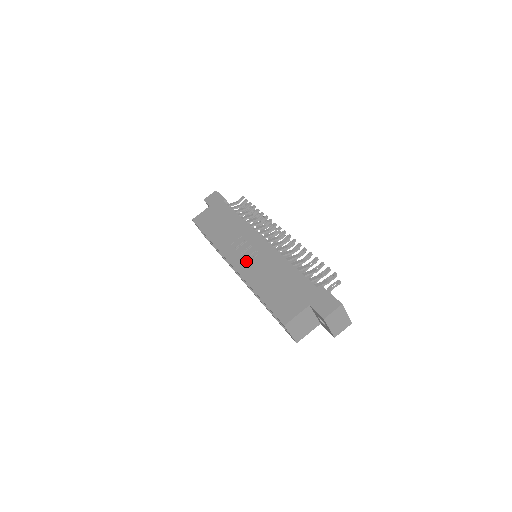
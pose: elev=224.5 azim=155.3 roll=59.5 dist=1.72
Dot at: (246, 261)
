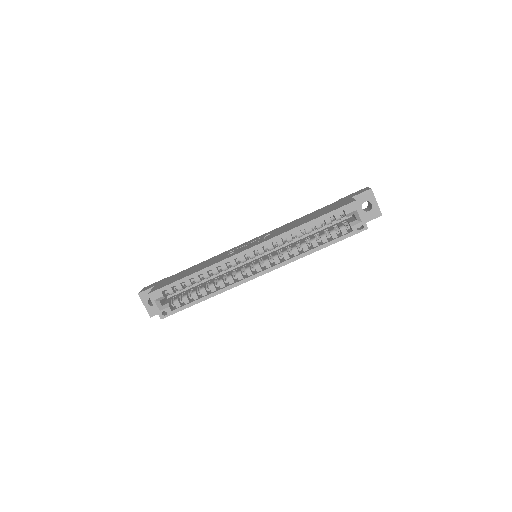
Dot at: (262, 239)
